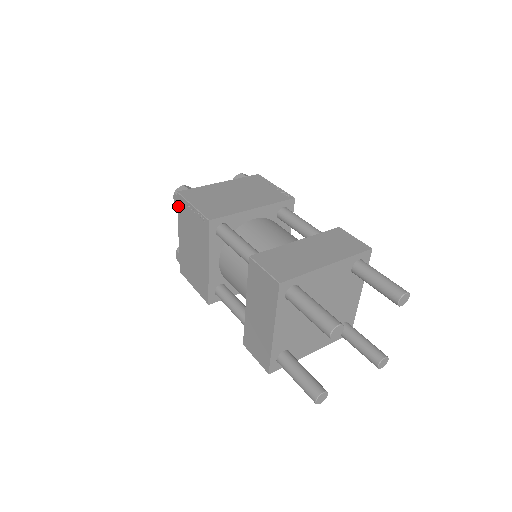
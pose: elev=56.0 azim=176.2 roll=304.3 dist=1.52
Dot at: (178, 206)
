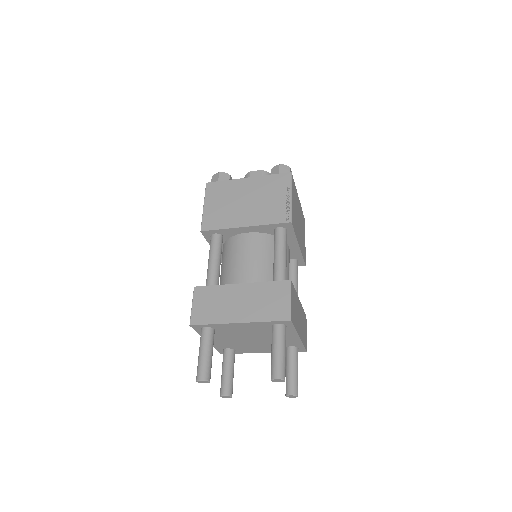
Dot at: occluded
